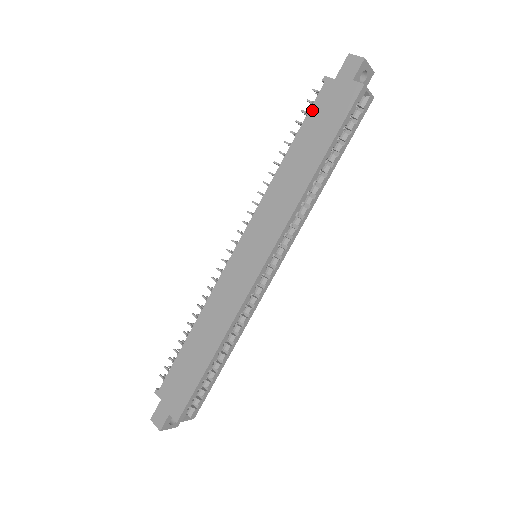
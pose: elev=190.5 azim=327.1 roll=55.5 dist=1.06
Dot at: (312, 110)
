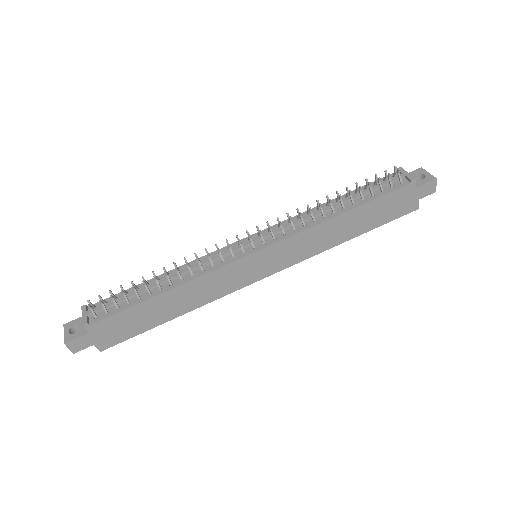
Dot at: (388, 196)
